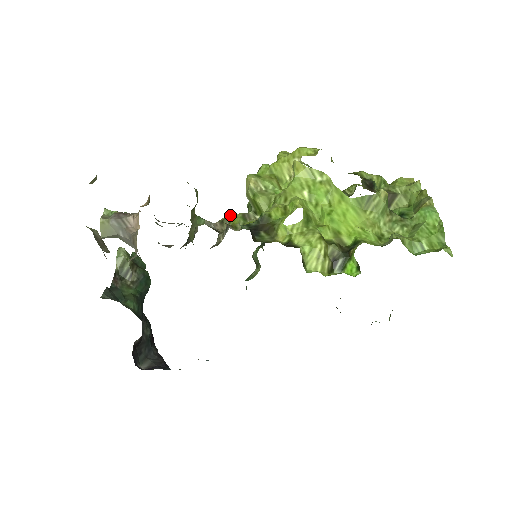
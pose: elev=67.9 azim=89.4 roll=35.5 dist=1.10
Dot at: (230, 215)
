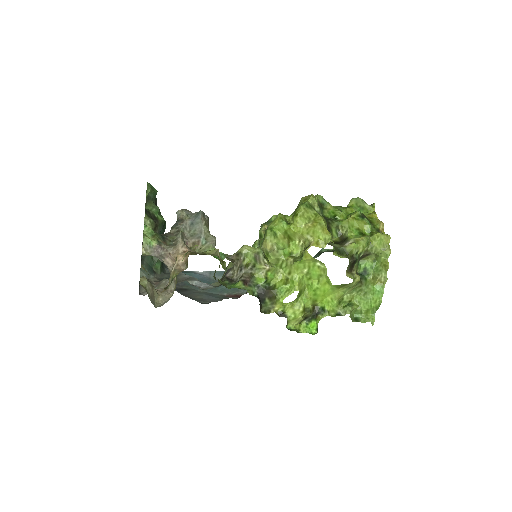
Dot at: (245, 252)
